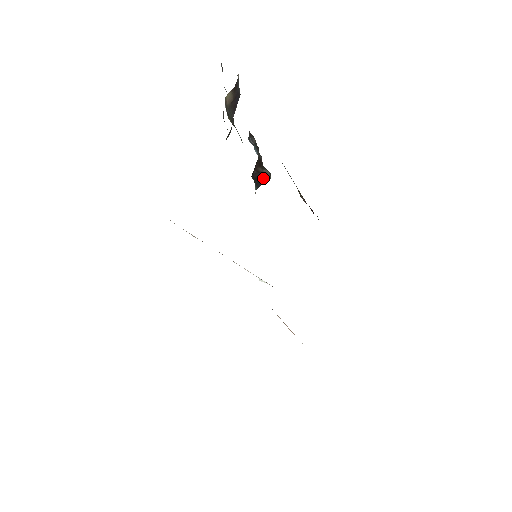
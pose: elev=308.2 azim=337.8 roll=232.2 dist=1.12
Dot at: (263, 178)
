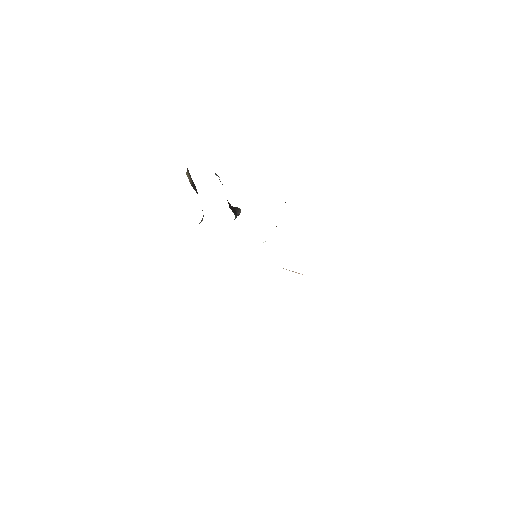
Dot at: (236, 211)
